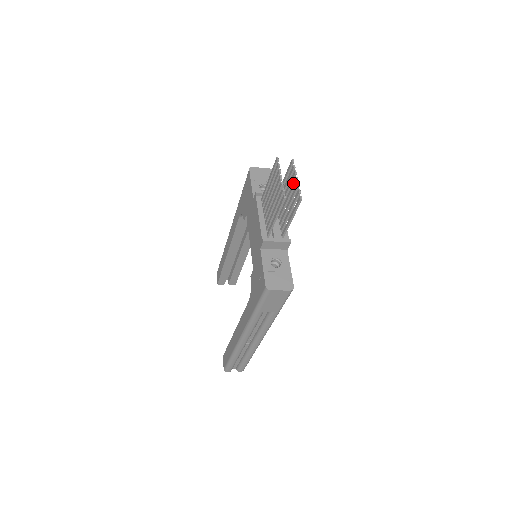
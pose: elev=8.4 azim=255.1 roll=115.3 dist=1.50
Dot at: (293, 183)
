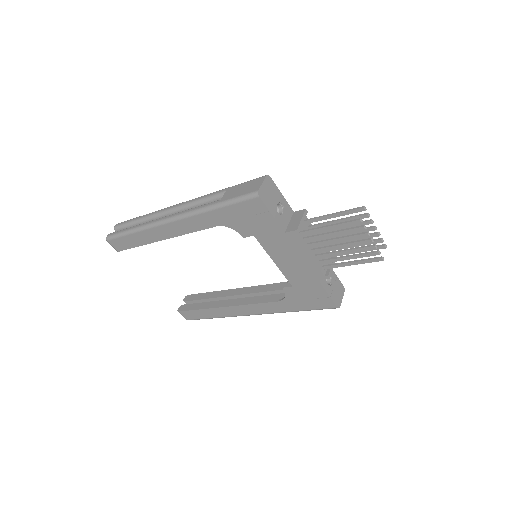
Dot at: (367, 230)
